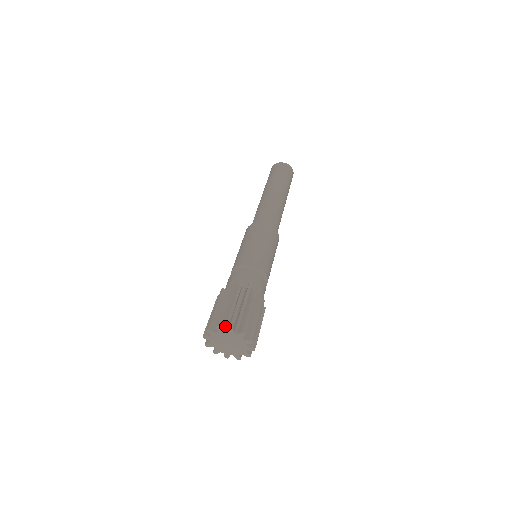
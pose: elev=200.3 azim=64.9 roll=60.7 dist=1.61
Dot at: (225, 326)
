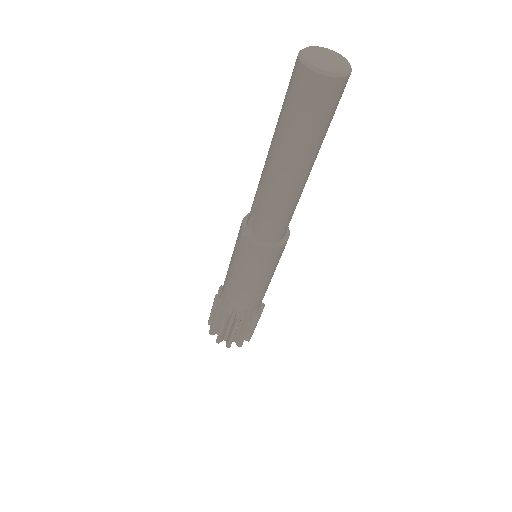
Dot at: occluded
